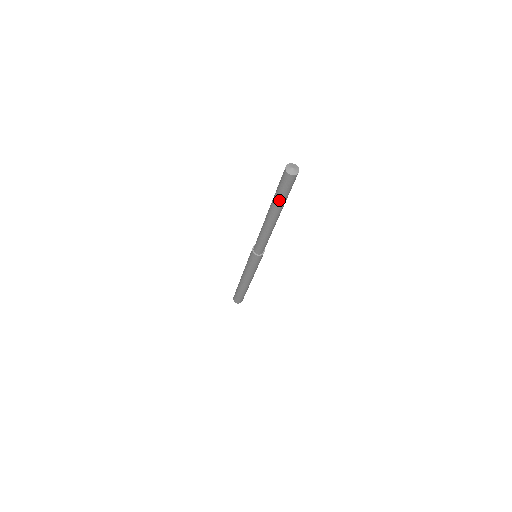
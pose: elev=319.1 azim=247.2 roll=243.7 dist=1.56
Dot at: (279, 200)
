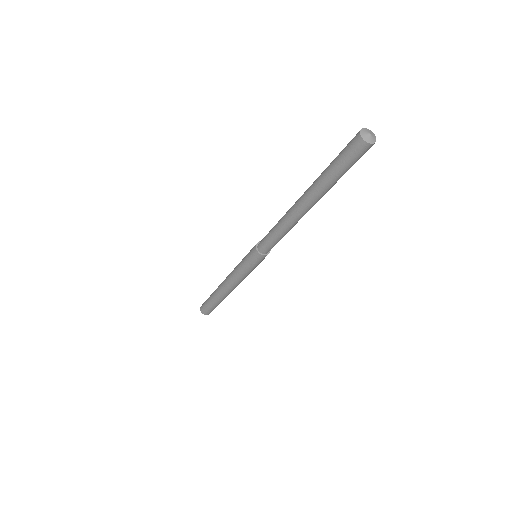
Dot at: (332, 180)
